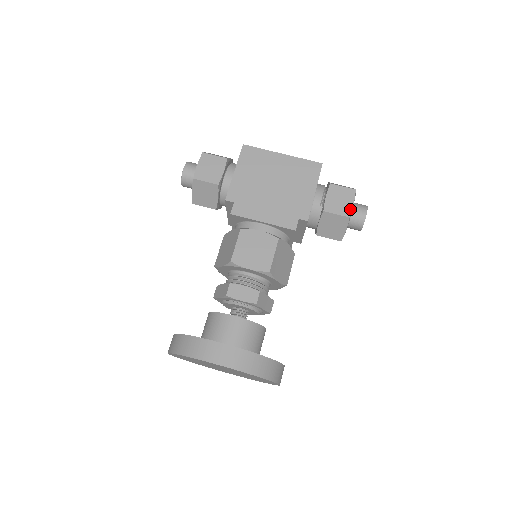
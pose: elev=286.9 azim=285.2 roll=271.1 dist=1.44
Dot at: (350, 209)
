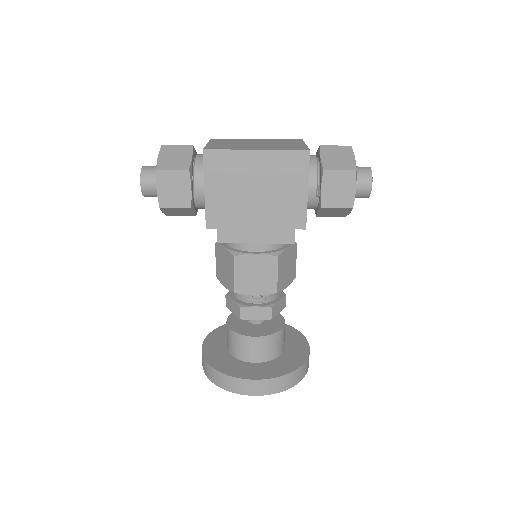
Dot at: (352, 198)
